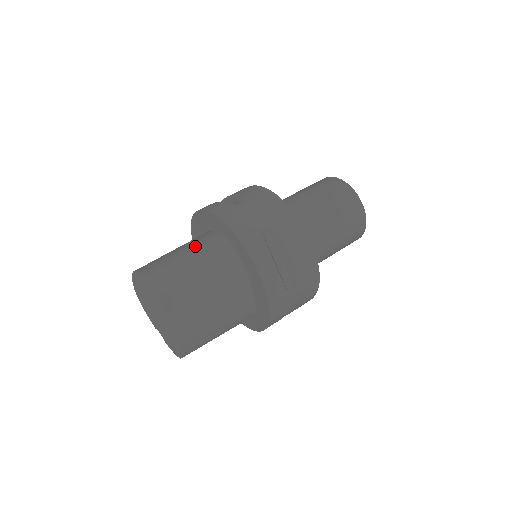
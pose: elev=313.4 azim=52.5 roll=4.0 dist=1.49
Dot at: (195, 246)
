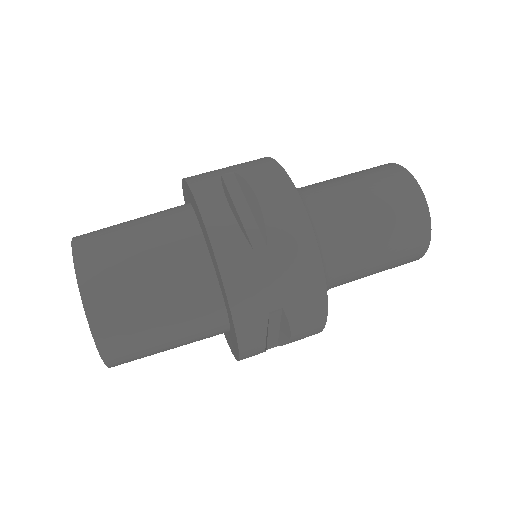
Dot at: occluded
